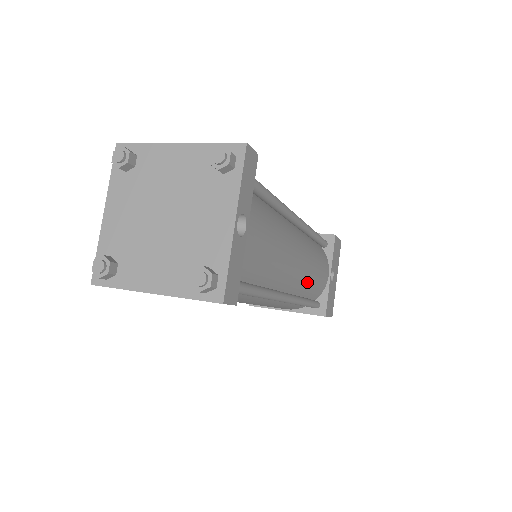
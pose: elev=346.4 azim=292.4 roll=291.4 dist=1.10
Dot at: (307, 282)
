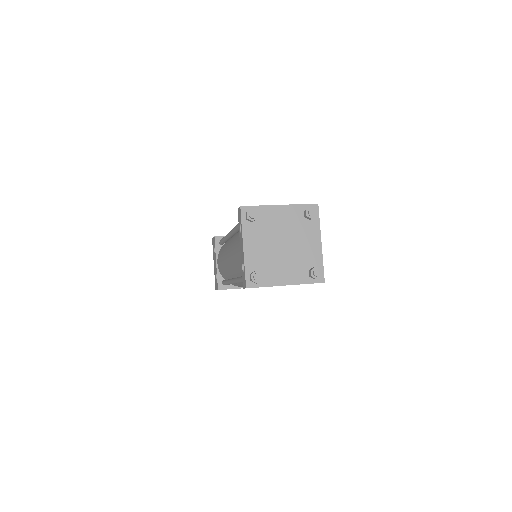
Dot at: occluded
